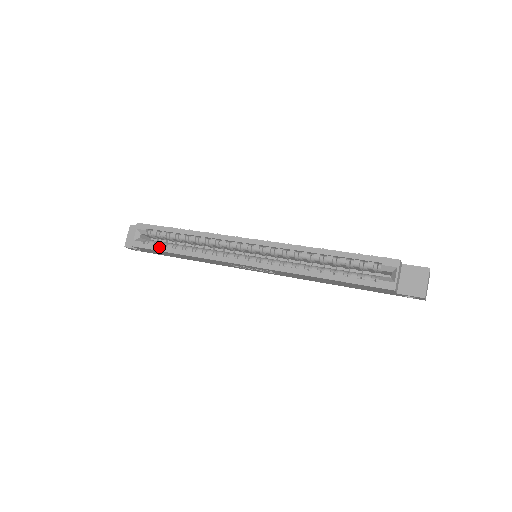
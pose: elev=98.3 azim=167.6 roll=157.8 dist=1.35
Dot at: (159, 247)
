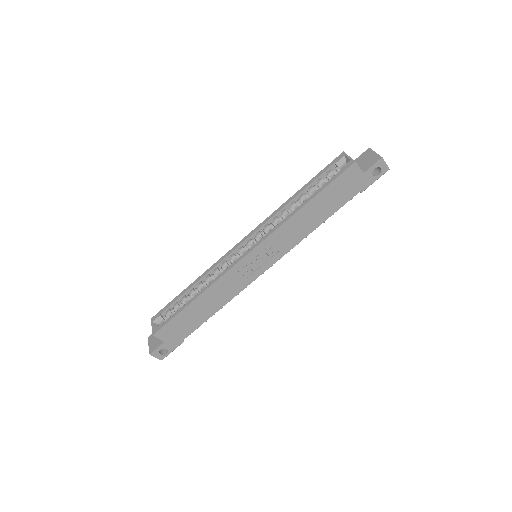
Dot at: (176, 312)
